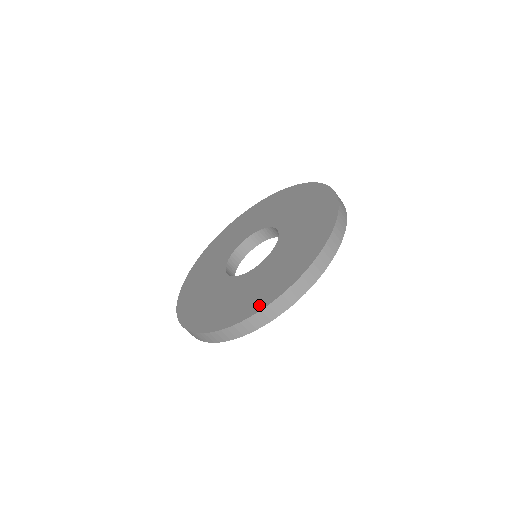
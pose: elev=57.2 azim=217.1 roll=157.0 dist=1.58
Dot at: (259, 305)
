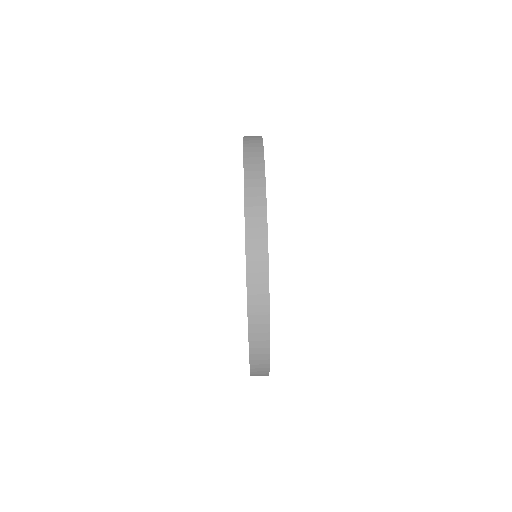
Dot at: occluded
